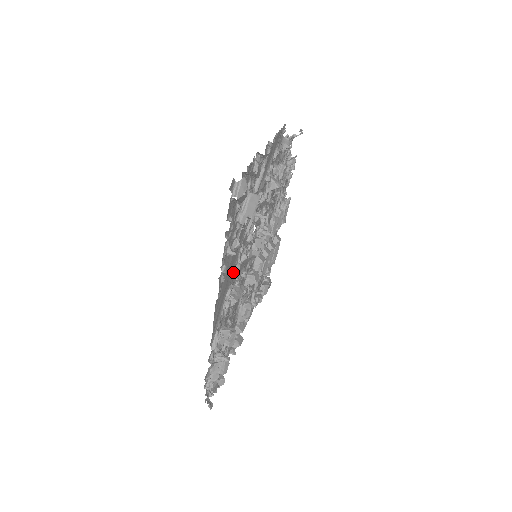
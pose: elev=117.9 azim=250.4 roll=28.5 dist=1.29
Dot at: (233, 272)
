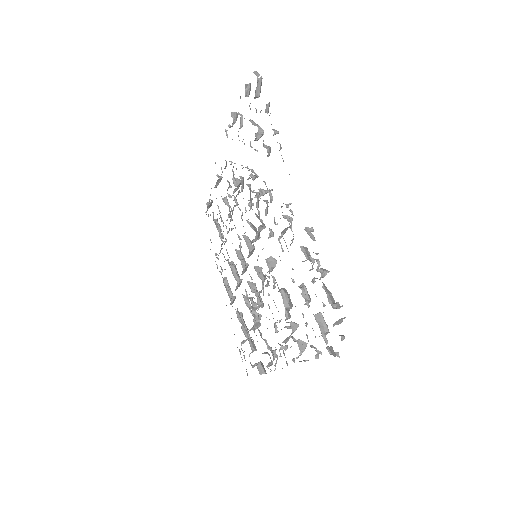
Dot at: occluded
